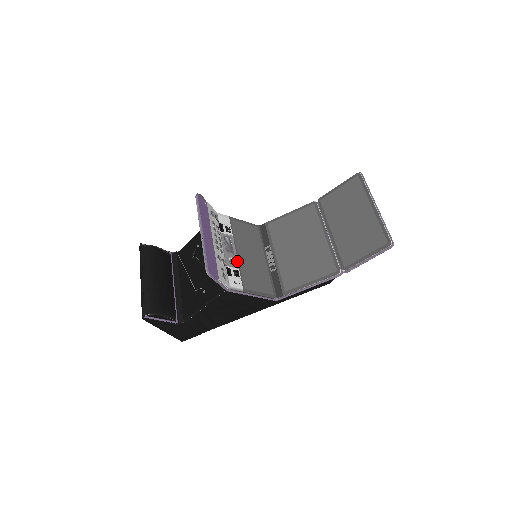
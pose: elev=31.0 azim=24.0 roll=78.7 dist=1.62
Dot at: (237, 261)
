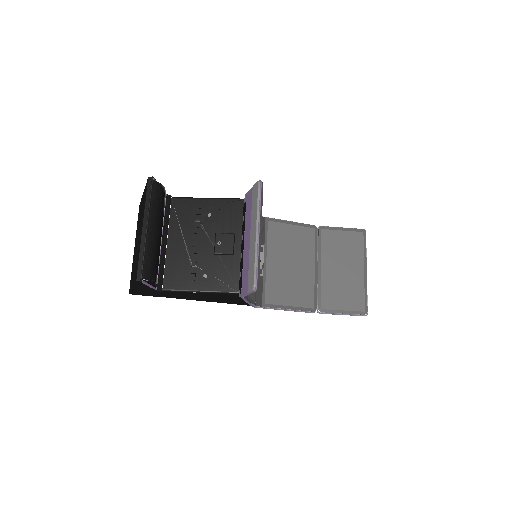
Dot at: occluded
